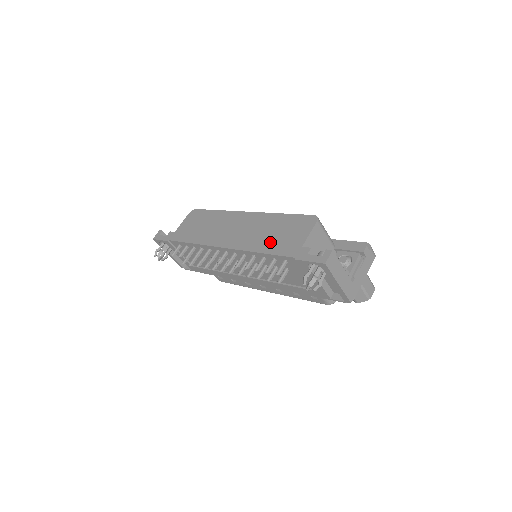
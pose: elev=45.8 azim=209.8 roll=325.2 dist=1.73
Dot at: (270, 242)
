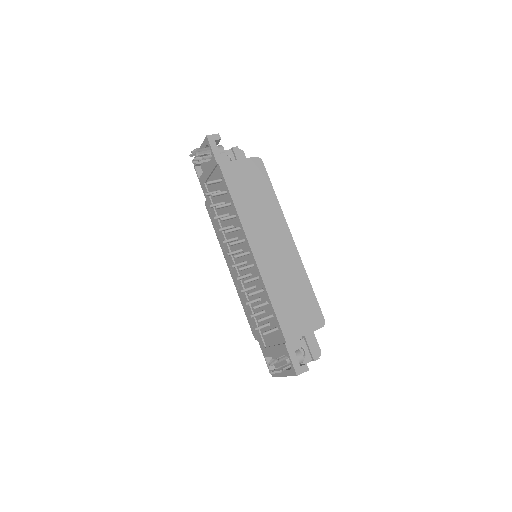
Dot at: (284, 301)
